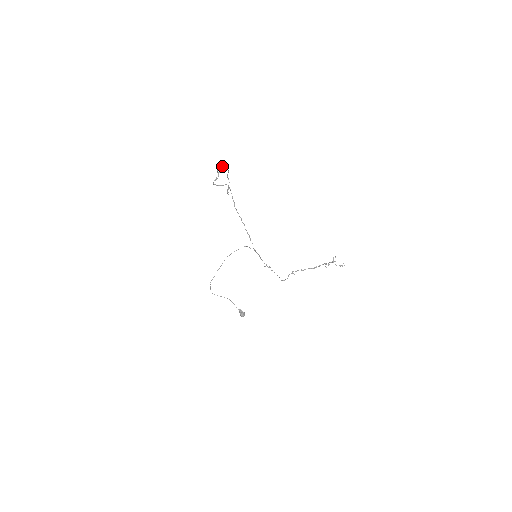
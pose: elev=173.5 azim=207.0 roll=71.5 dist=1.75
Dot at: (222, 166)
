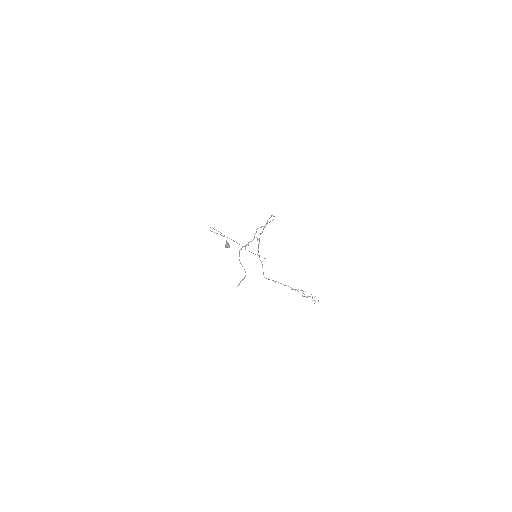
Dot at: (266, 224)
